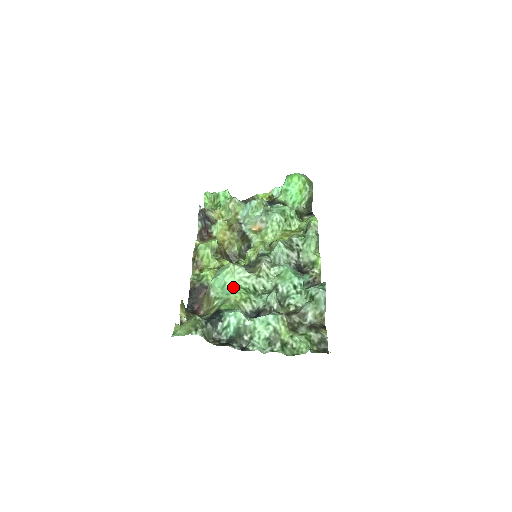
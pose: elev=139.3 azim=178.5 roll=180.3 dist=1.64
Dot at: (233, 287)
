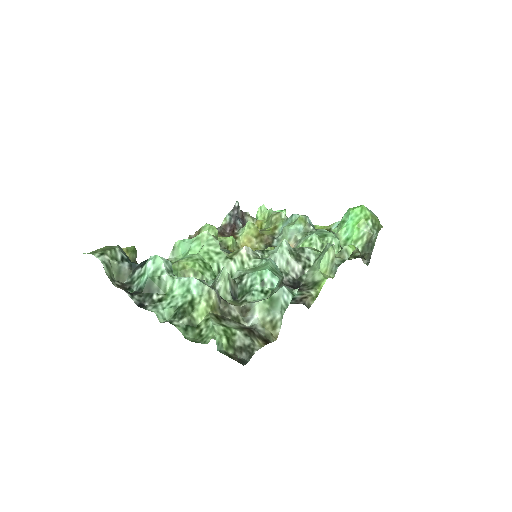
Dot at: (193, 255)
